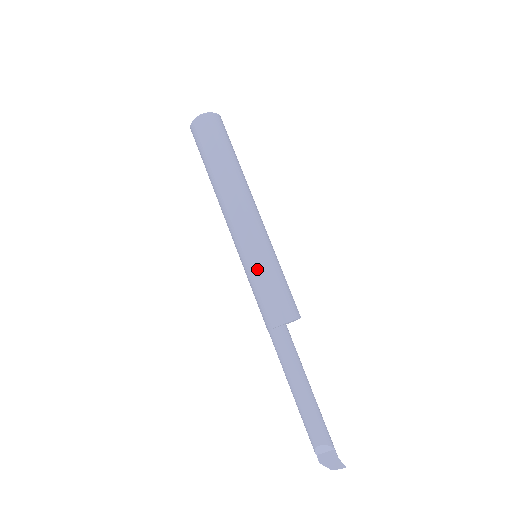
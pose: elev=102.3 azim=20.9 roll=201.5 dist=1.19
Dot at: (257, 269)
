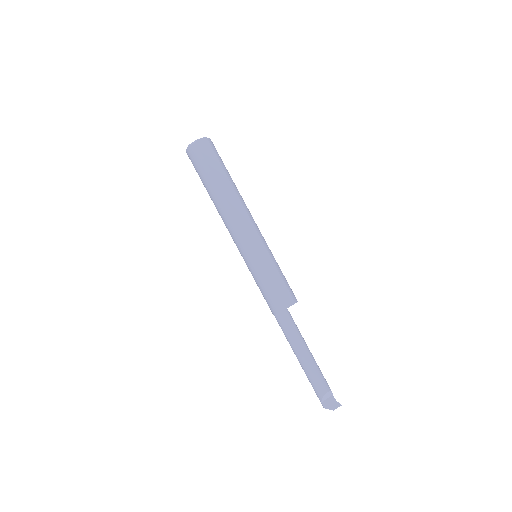
Dot at: (267, 264)
